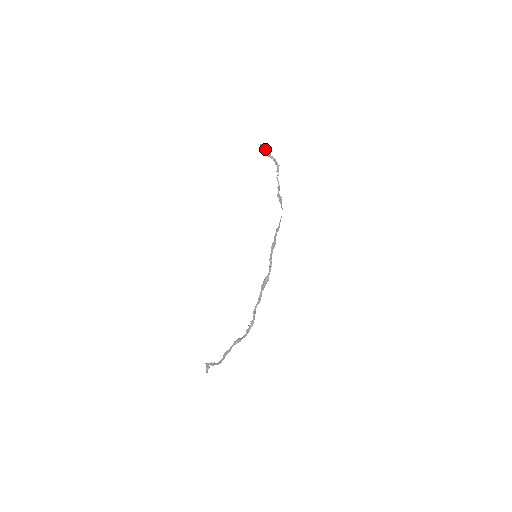
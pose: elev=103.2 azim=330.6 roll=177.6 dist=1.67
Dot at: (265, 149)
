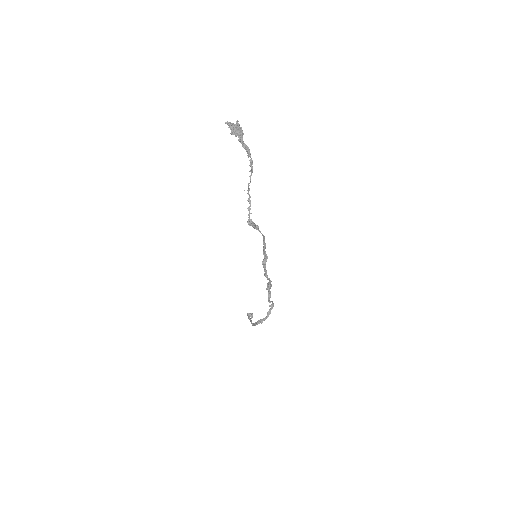
Dot at: (233, 130)
